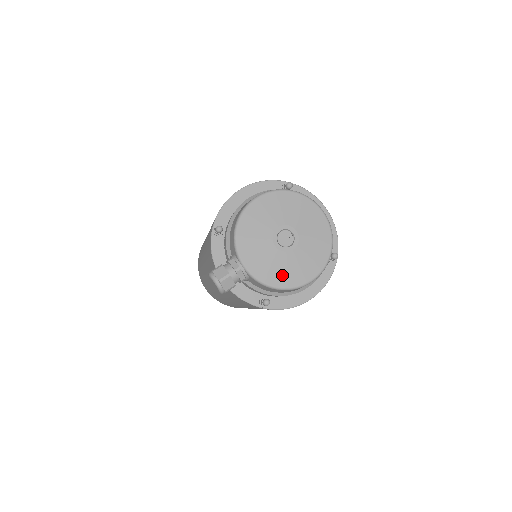
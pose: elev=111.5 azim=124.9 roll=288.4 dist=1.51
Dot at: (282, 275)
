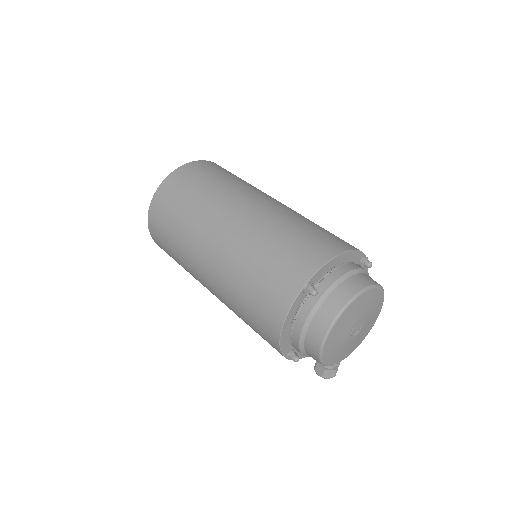
Dot at: (365, 333)
